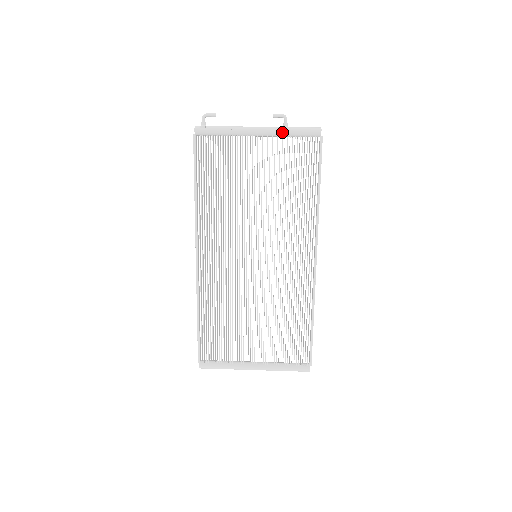
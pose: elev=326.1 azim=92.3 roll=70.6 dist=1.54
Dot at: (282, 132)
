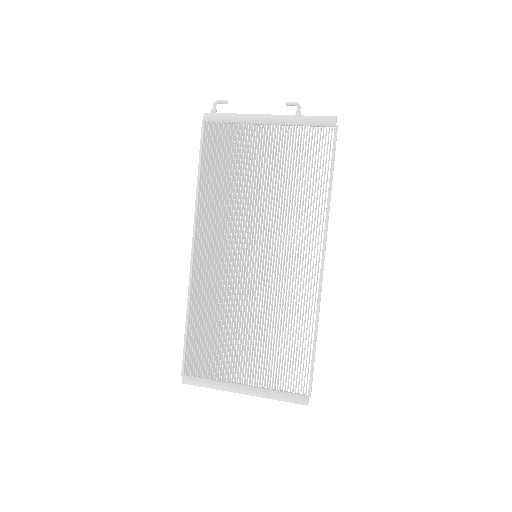
Dot at: (293, 119)
